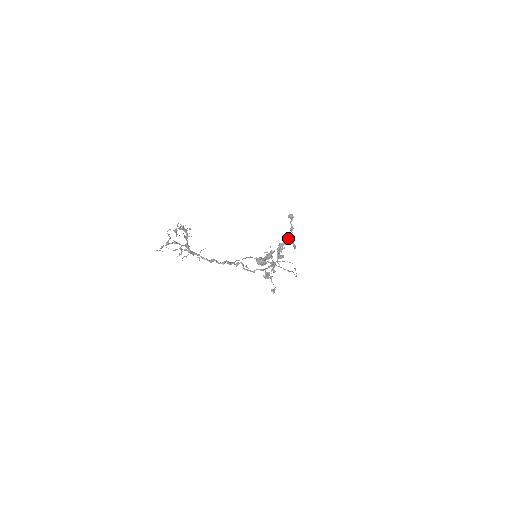
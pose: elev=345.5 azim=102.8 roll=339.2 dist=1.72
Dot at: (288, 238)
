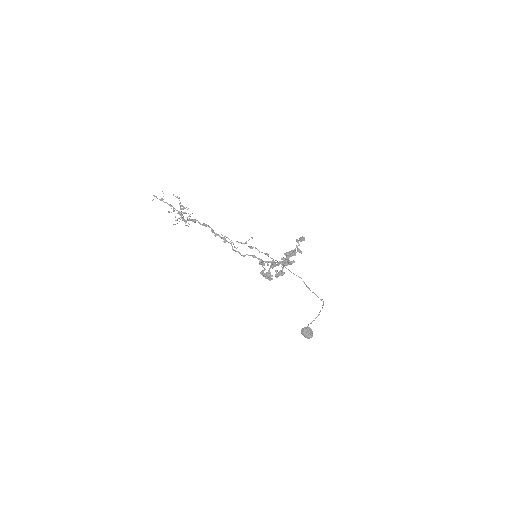
Dot at: (295, 249)
